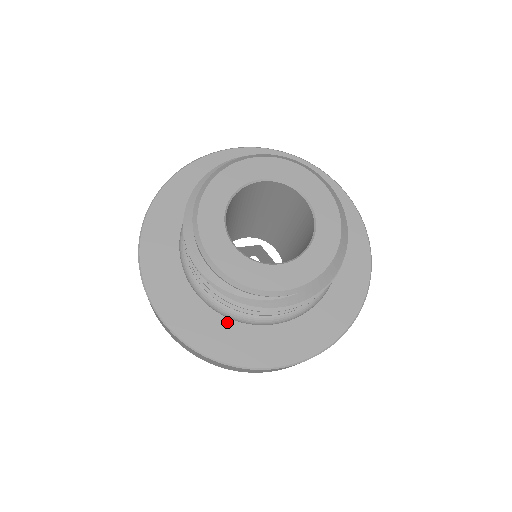
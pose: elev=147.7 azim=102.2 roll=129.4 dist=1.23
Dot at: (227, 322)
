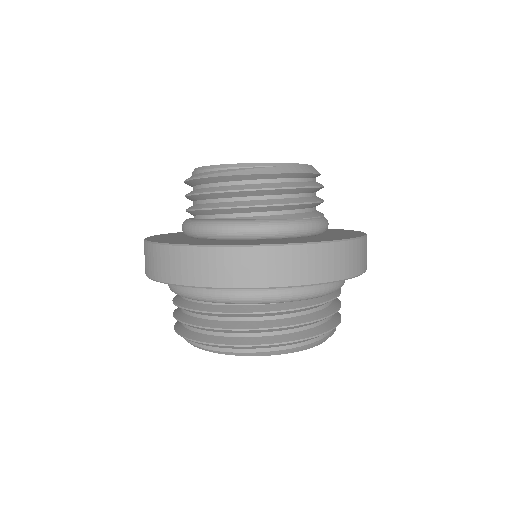
Dot at: (220, 241)
